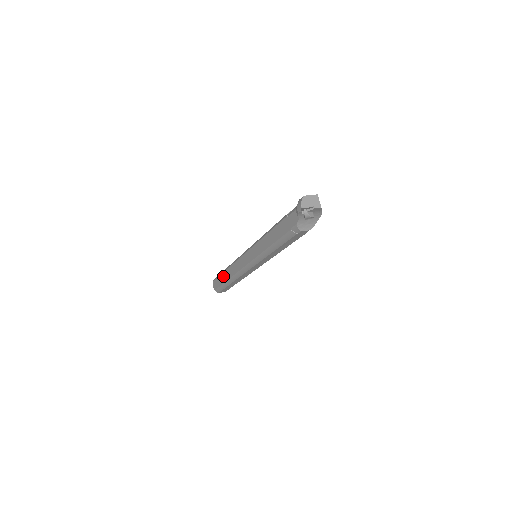
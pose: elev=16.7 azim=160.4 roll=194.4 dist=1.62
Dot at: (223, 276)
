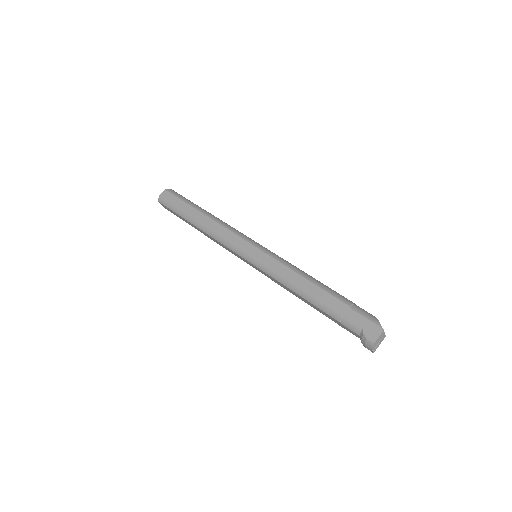
Dot at: occluded
